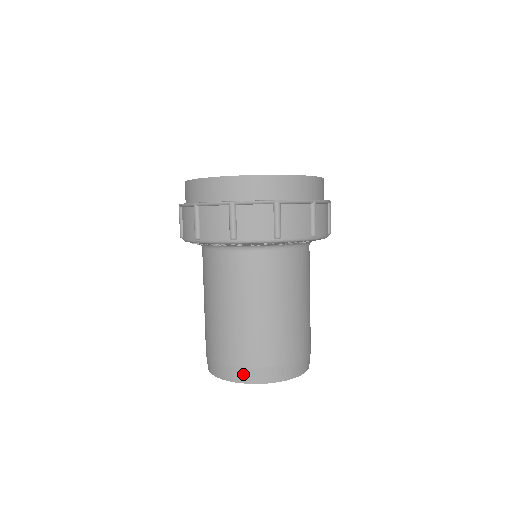
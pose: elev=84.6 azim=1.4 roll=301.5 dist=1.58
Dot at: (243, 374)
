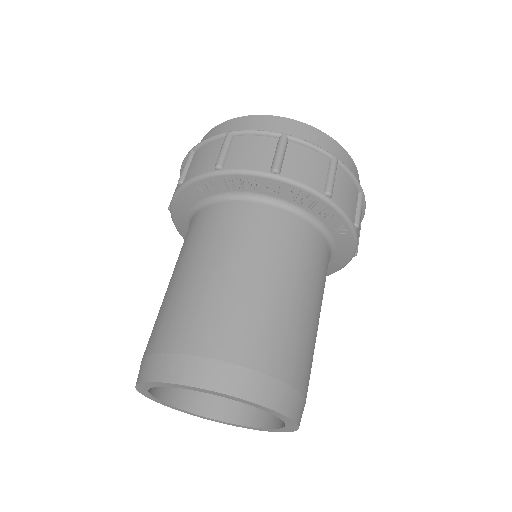
Dot at: (222, 374)
